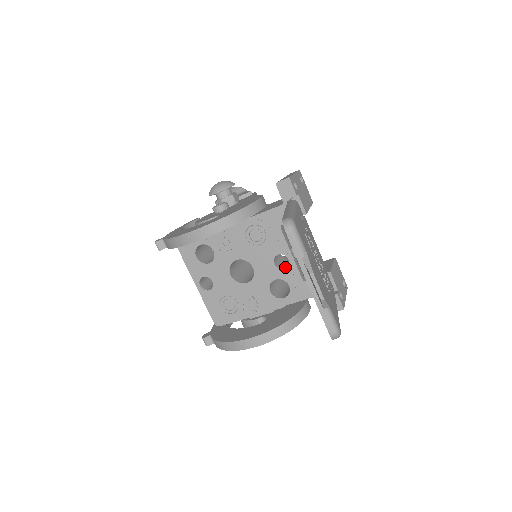
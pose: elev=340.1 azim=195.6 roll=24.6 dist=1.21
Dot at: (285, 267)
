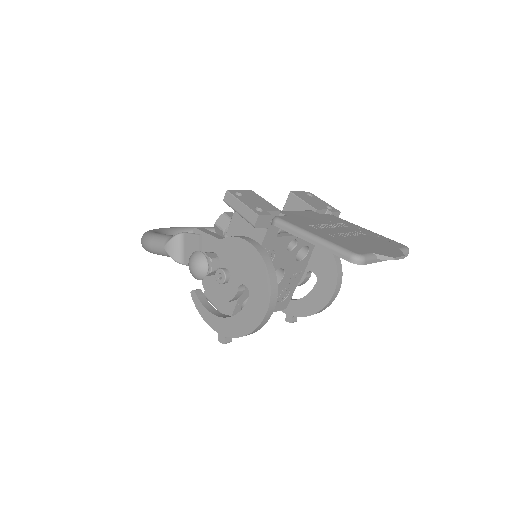
Dot at: (296, 244)
